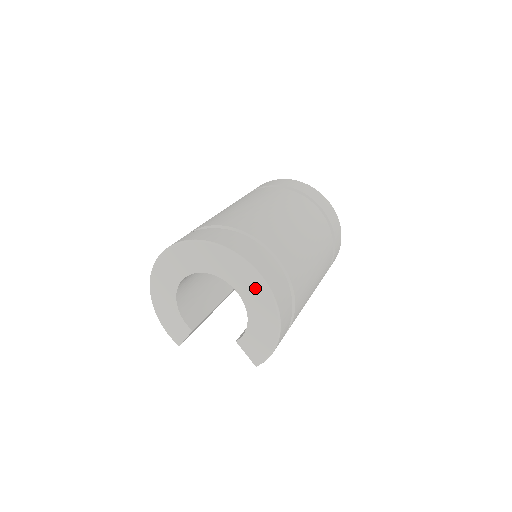
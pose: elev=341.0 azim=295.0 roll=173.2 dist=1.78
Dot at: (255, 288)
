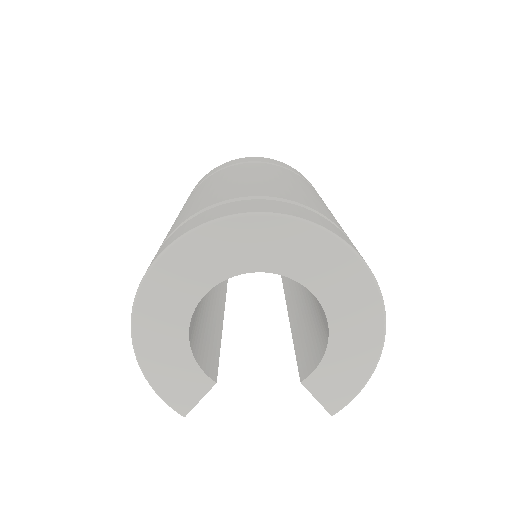
Dot at: (350, 283)
